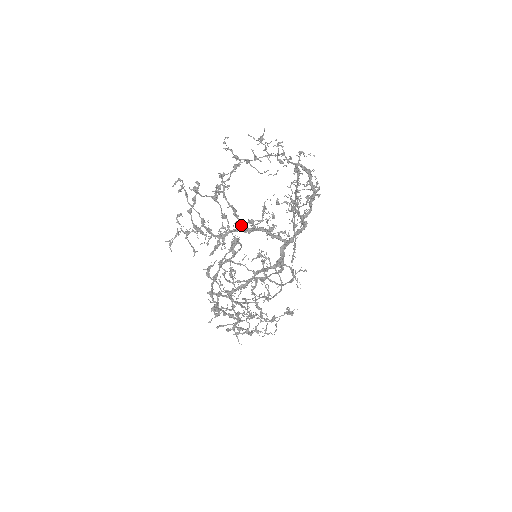
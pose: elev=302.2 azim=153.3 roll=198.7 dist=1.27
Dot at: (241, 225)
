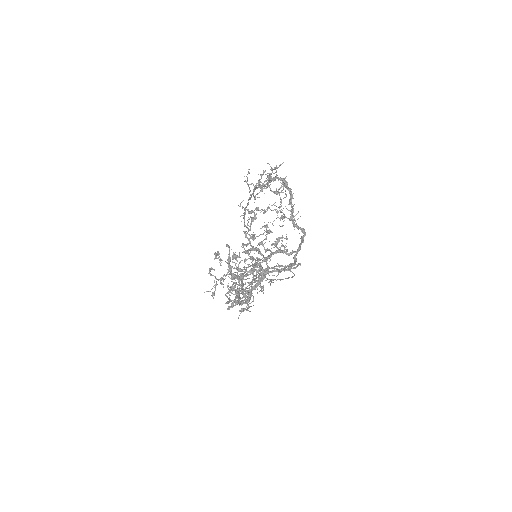
Dot at: (263, 256)
